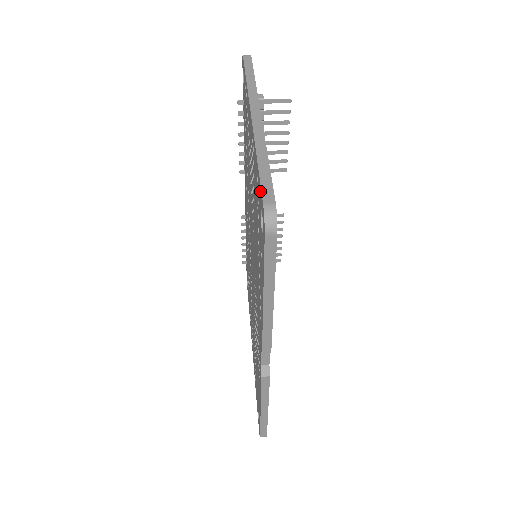
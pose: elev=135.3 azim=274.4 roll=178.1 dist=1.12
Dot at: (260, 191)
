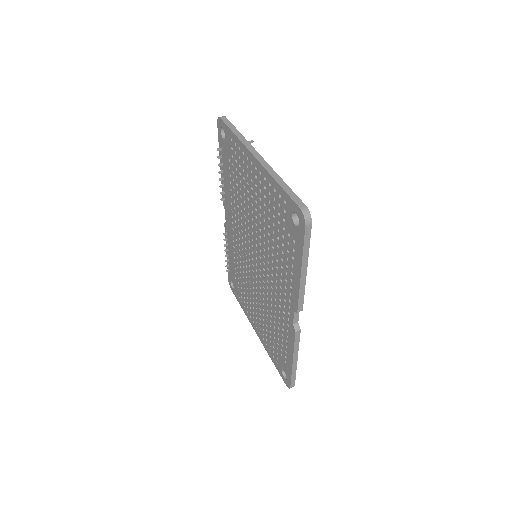
Dot at: (291, 202)
